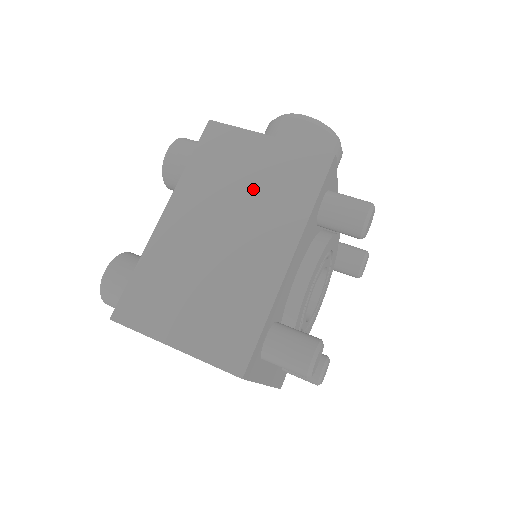
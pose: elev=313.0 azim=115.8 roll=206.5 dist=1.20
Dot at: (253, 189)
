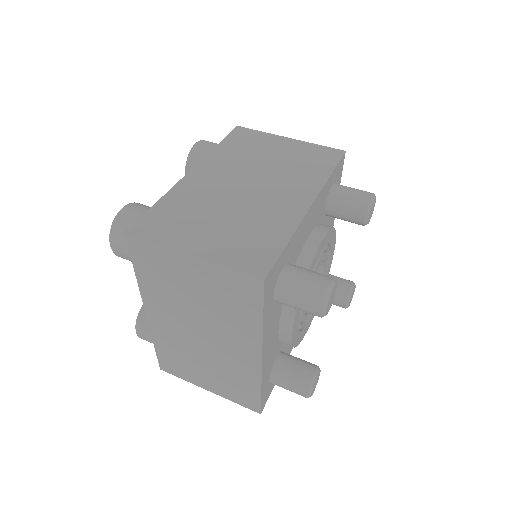
Dot at: (275, 164)
